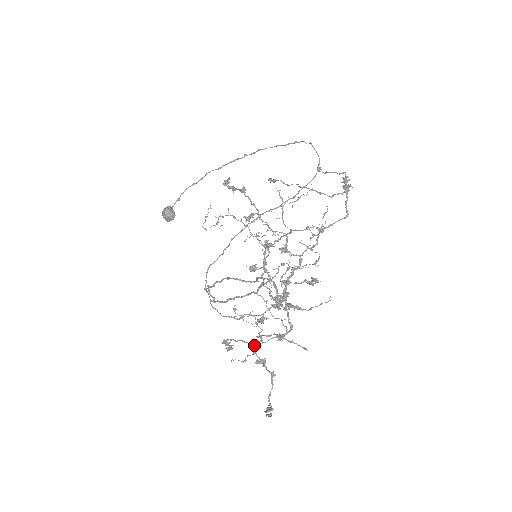
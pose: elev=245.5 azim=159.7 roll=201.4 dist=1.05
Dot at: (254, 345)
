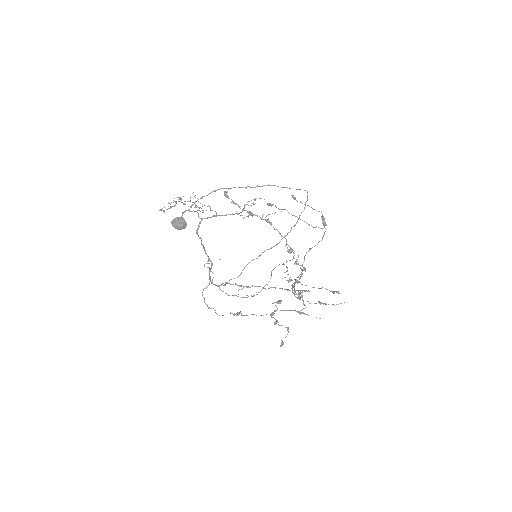
Dot at: occluded
